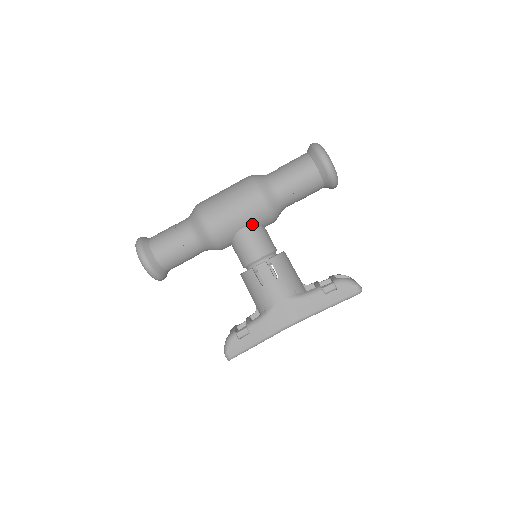
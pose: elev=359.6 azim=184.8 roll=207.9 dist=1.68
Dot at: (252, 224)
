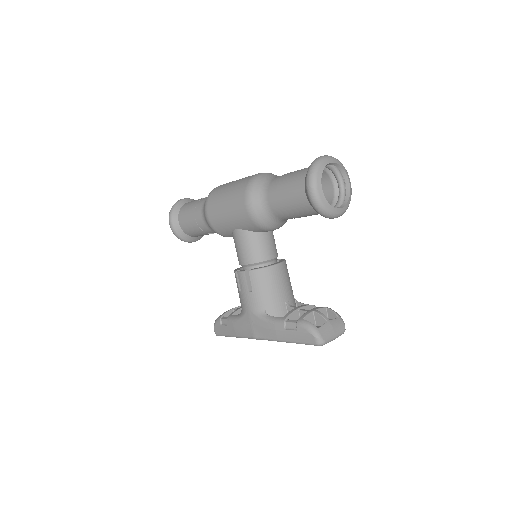
Dot at: (245, 229)
